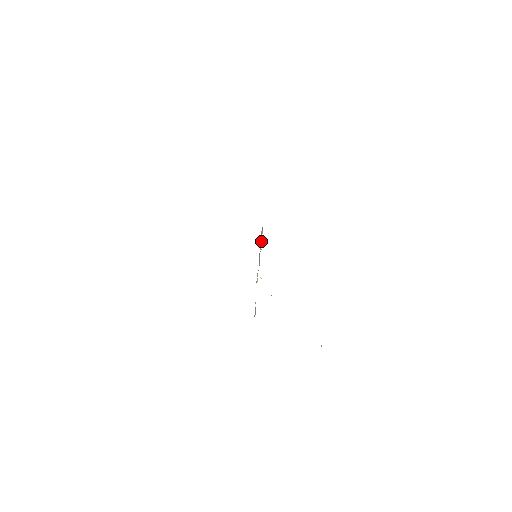
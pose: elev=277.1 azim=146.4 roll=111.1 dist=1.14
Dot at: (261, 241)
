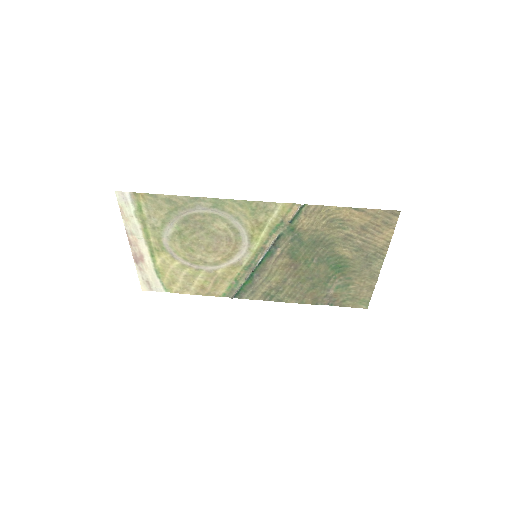
Dot at: (244, 281)
